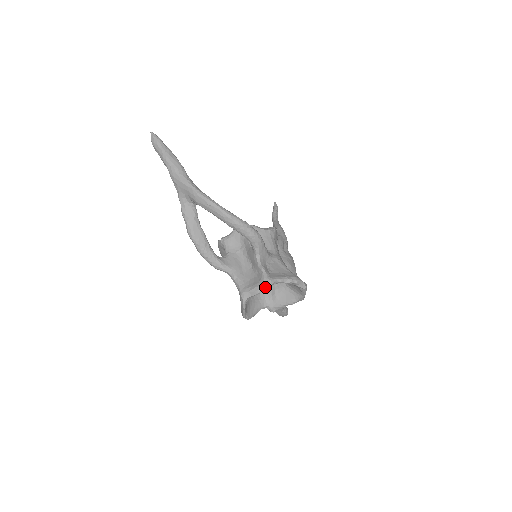
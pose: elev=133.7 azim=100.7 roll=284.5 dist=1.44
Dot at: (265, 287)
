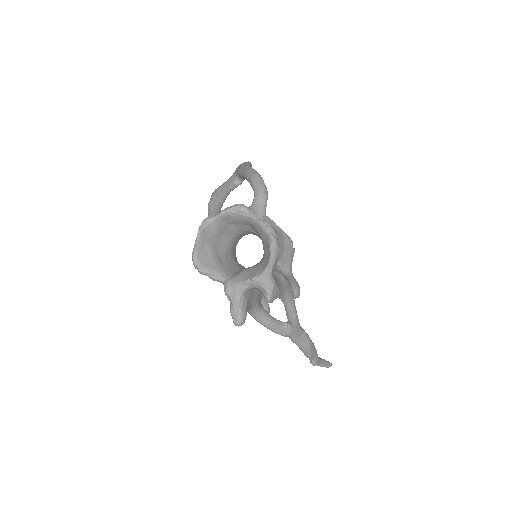
Dot at: (234, 208)
